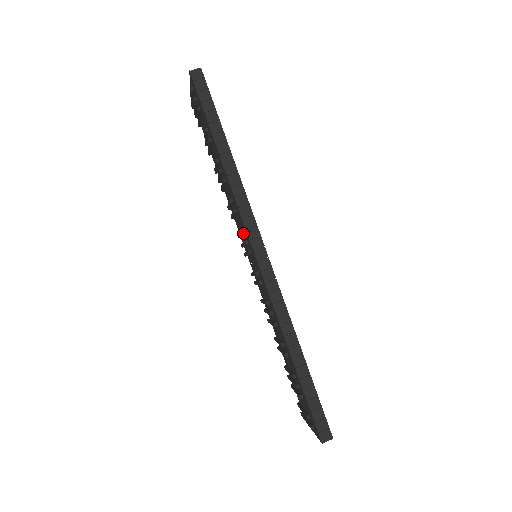
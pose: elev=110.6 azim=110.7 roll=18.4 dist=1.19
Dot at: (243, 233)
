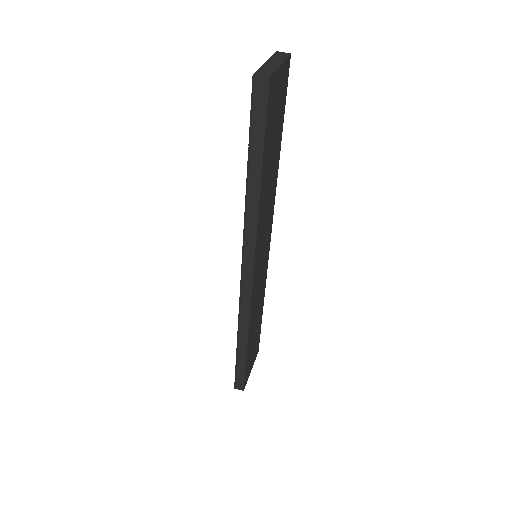
Dot at: occluded
